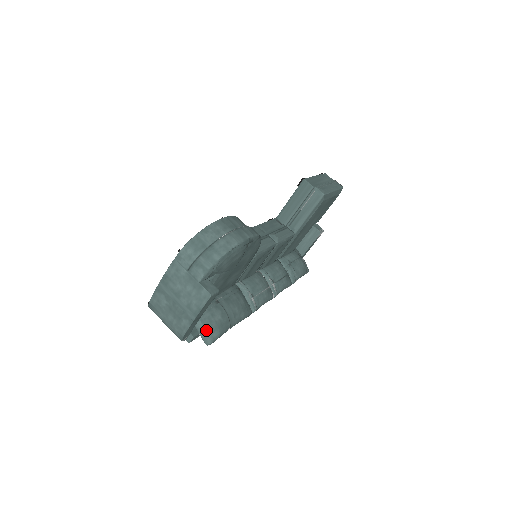
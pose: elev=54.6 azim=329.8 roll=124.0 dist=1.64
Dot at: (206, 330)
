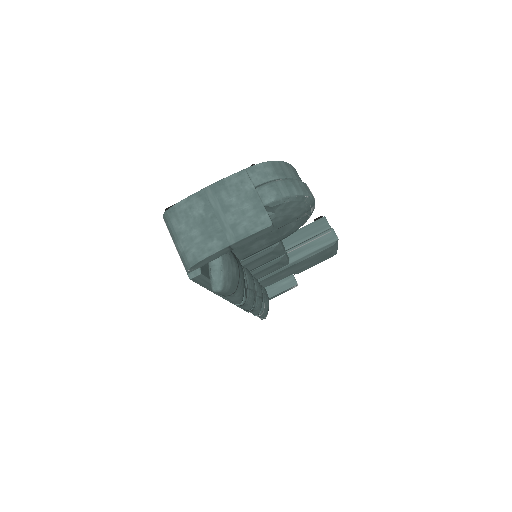
Dot at: (223, 272)
